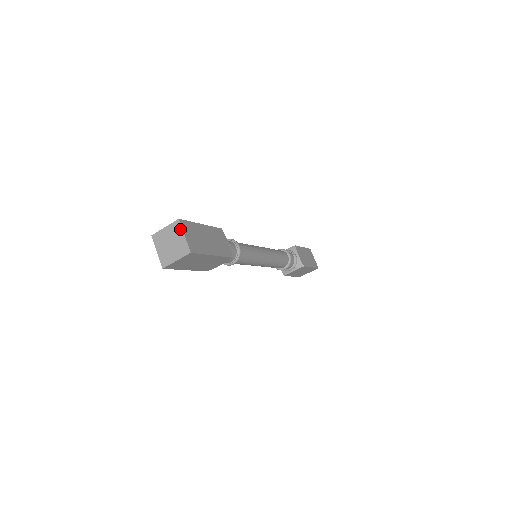
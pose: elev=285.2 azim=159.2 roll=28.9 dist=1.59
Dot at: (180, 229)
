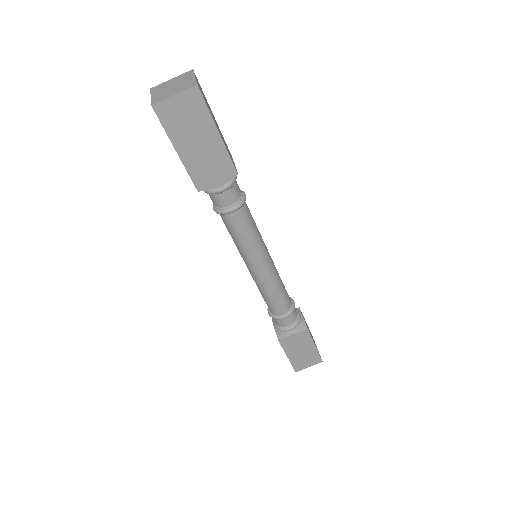
Dot at: (191, 74)
